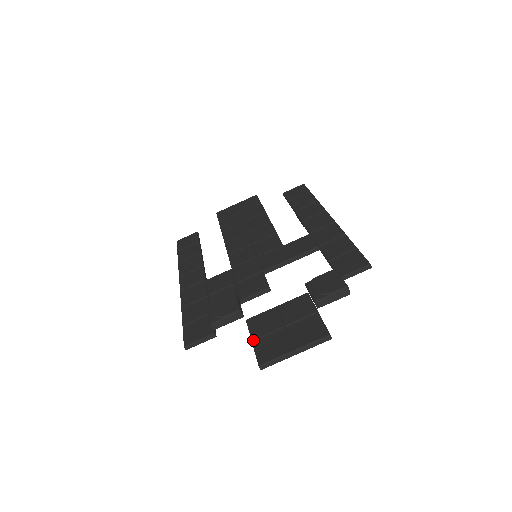
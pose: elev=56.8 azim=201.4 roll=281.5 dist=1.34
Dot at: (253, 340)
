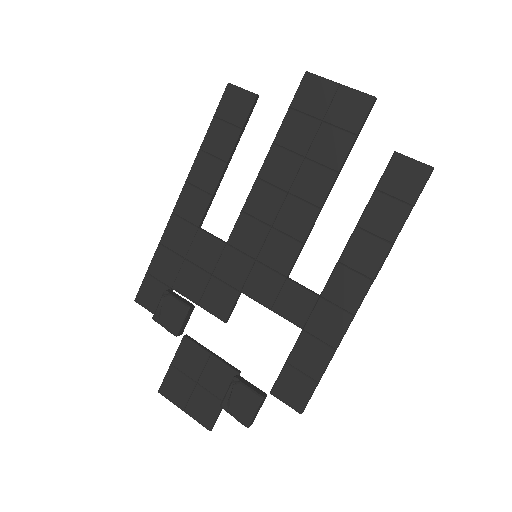
Dot at: (172, 364)
